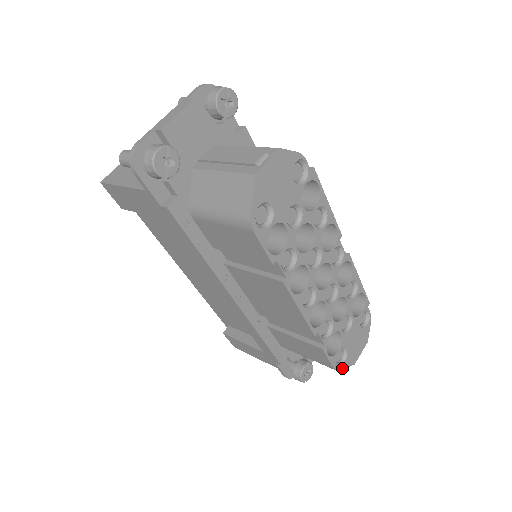
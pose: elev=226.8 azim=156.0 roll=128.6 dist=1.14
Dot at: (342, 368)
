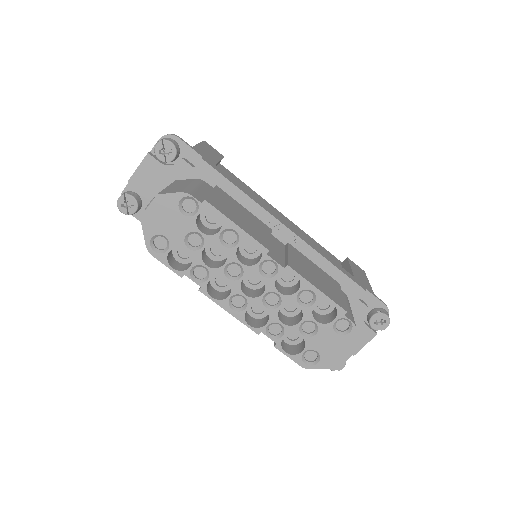
Dot at: (316, 368)
